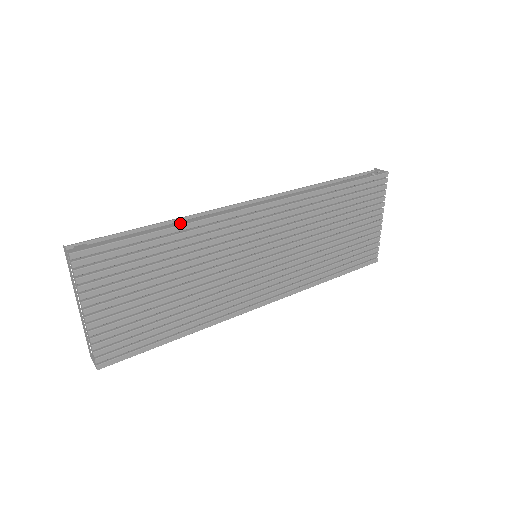
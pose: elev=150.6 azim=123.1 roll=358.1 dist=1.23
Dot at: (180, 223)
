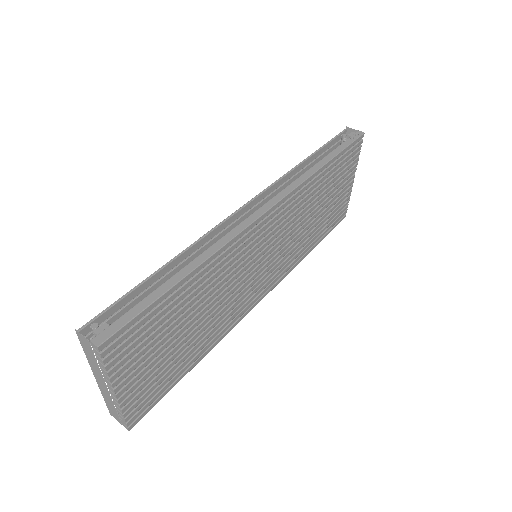
Dot at: (198, 261)
